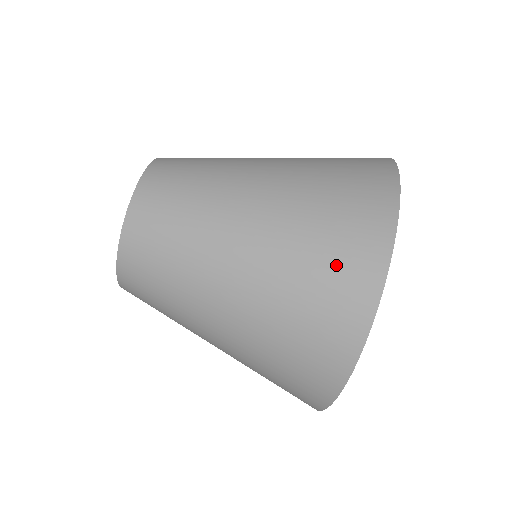
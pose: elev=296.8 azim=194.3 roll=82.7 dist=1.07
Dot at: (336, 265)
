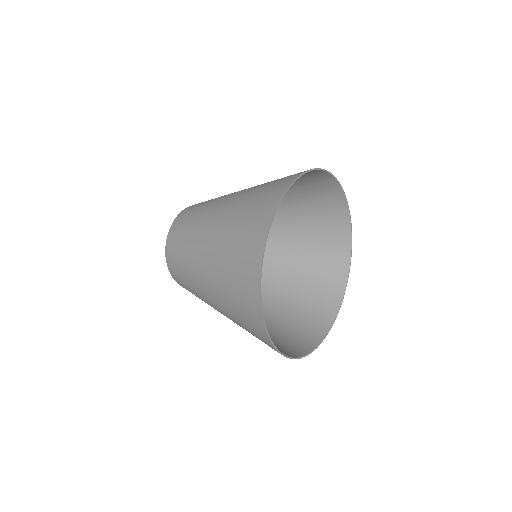
Dot at: (243, 246)
